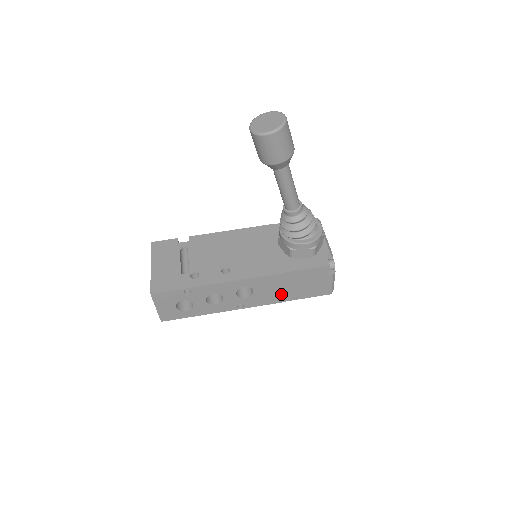
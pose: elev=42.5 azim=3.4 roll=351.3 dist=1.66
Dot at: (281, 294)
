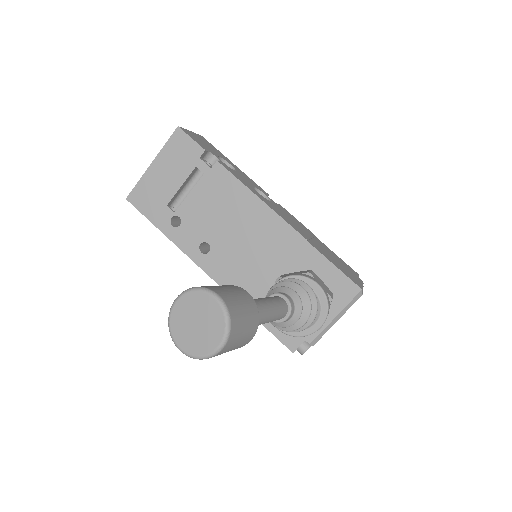
Dot at: occluded
